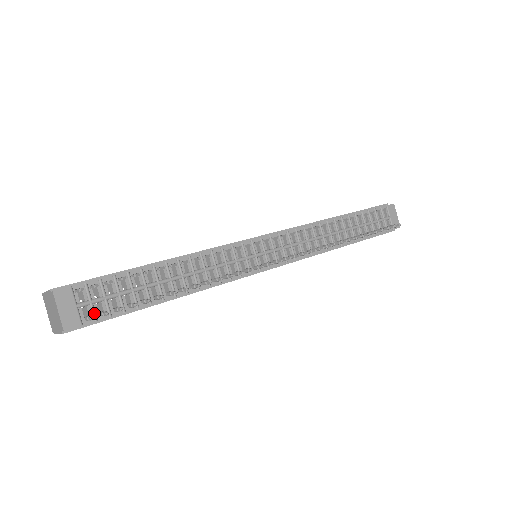
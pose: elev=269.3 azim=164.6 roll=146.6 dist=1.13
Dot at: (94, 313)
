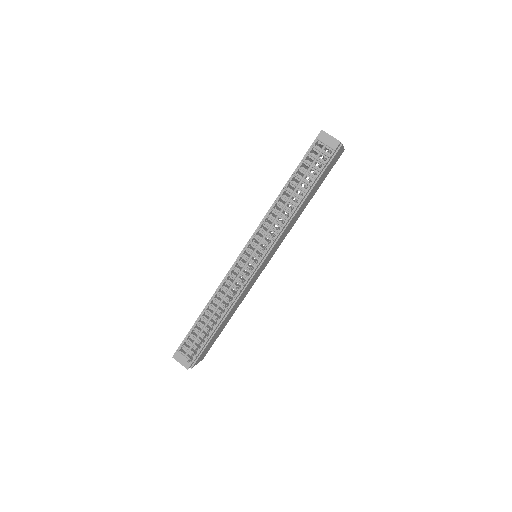
Dot at: occluded
